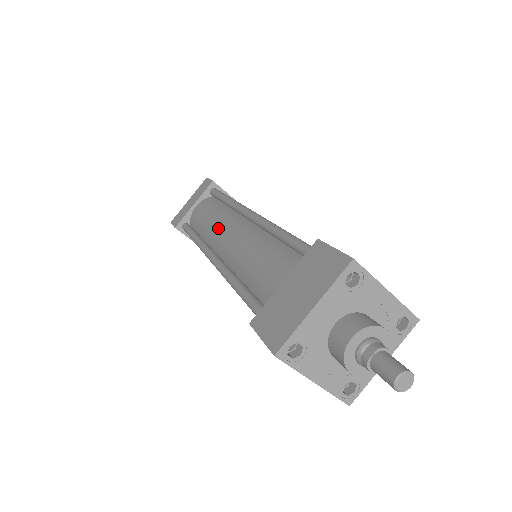
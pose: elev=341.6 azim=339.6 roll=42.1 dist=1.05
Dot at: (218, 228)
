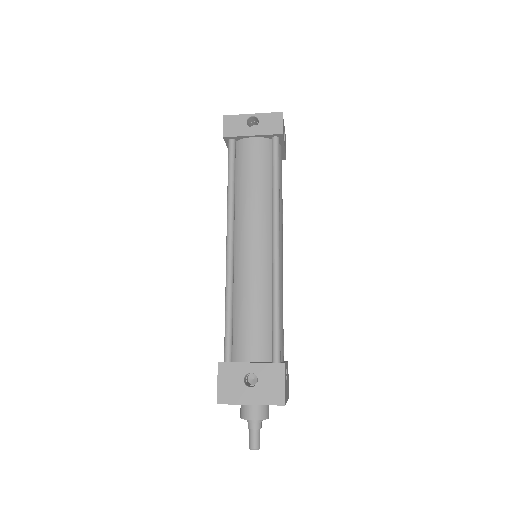
Dot at: occluded
